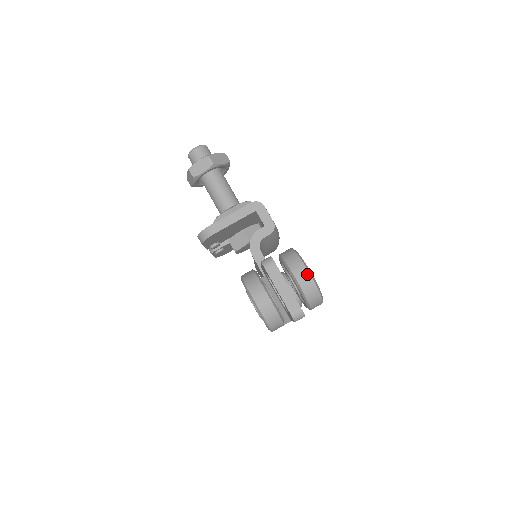
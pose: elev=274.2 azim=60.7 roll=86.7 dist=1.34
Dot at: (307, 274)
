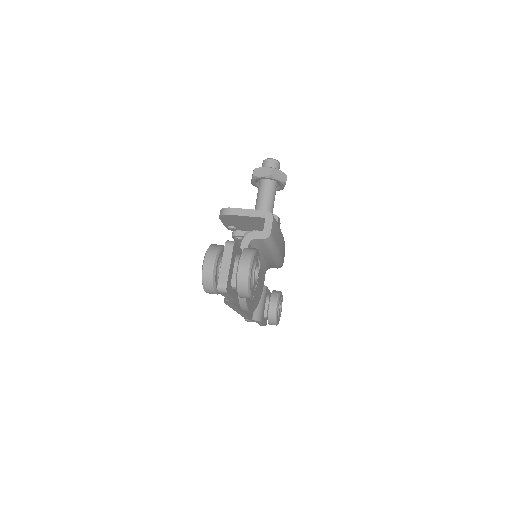
Dot at: (248, 267)
